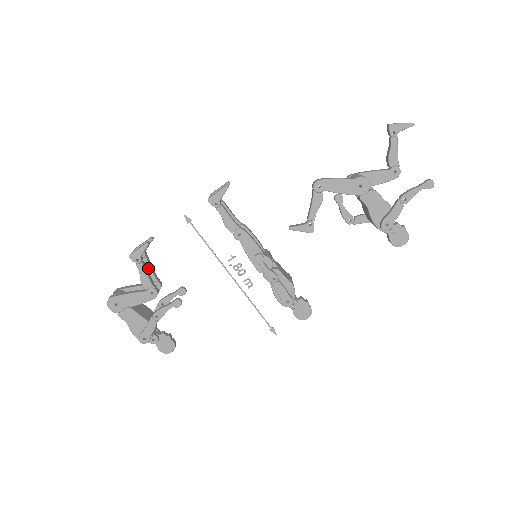
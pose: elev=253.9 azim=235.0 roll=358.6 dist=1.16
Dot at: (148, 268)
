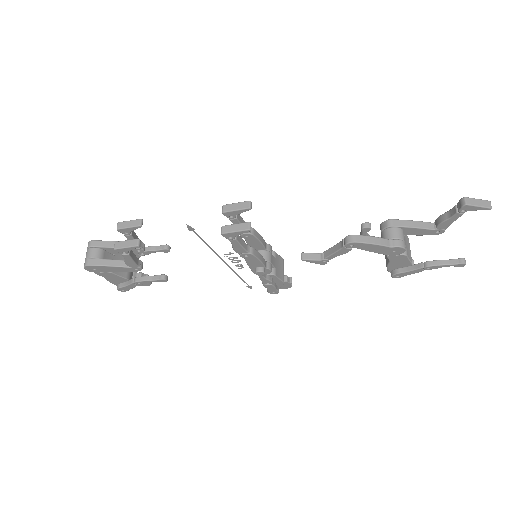
Dot at: occluded
